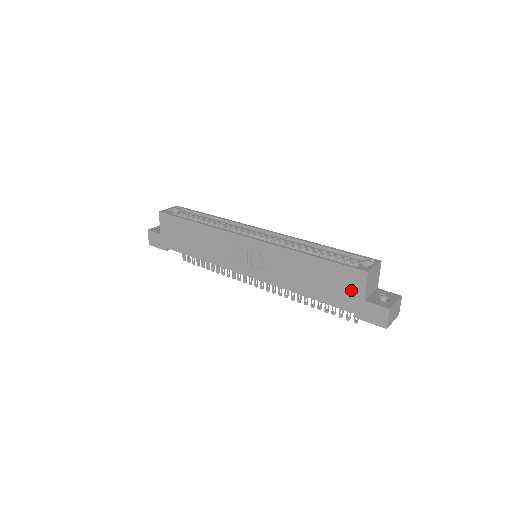
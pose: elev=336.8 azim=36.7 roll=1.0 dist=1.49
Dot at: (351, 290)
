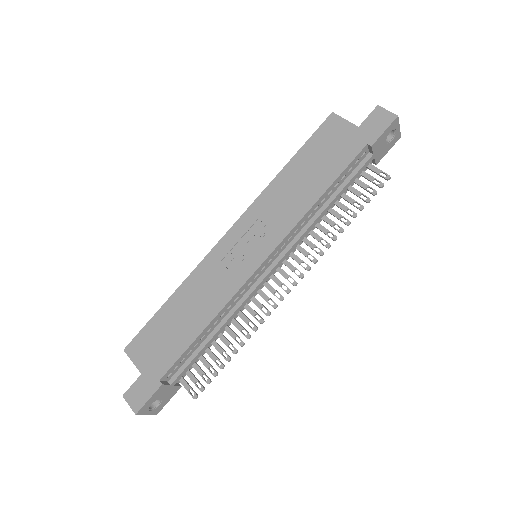
Dot at: (341, 136)
